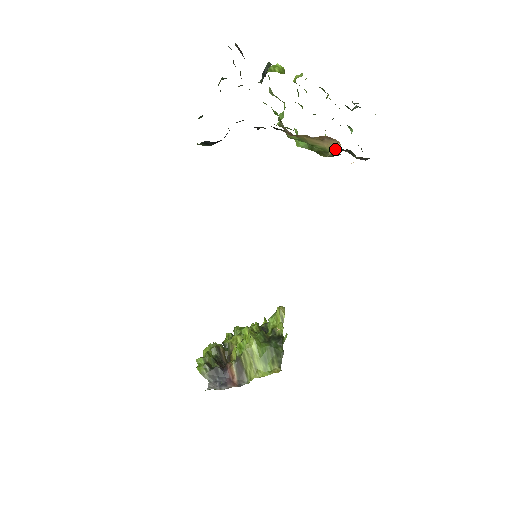
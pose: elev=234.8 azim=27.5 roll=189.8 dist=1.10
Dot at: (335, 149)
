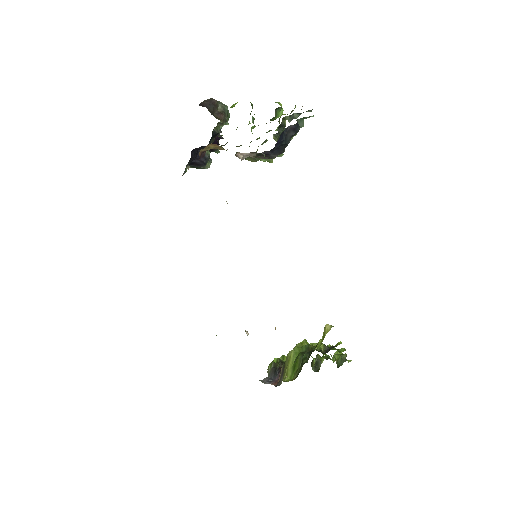
Dot at: occluded
